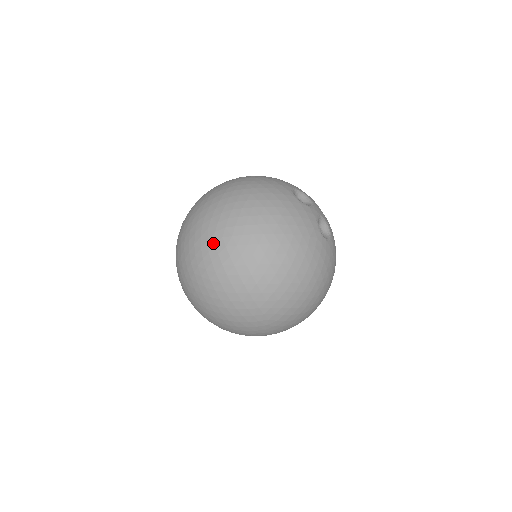
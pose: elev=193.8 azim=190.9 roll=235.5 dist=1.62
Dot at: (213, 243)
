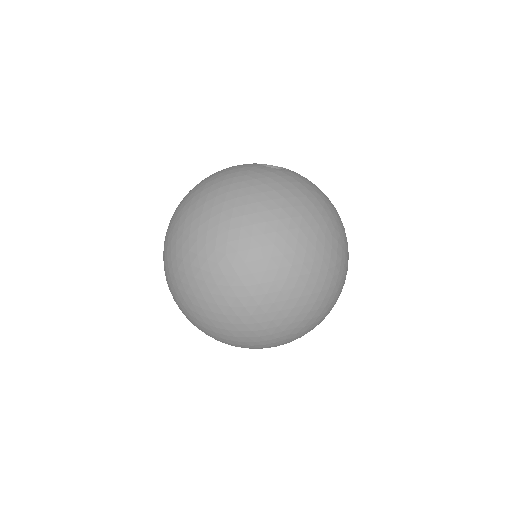
Dot at: occluded
